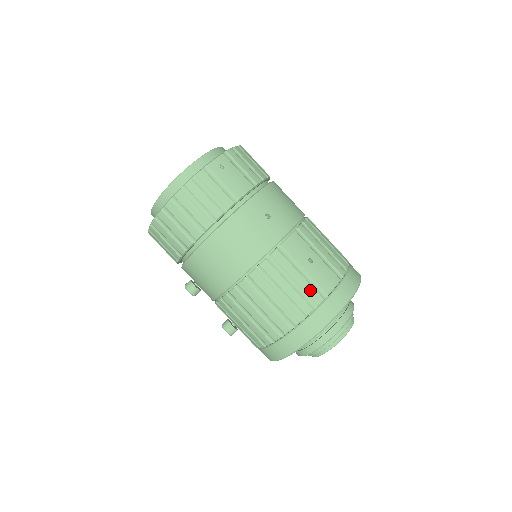
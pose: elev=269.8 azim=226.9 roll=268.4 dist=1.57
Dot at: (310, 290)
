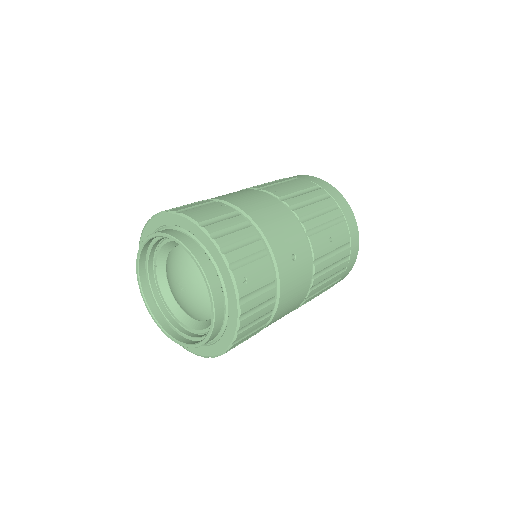
Dot at: (343, 255)
